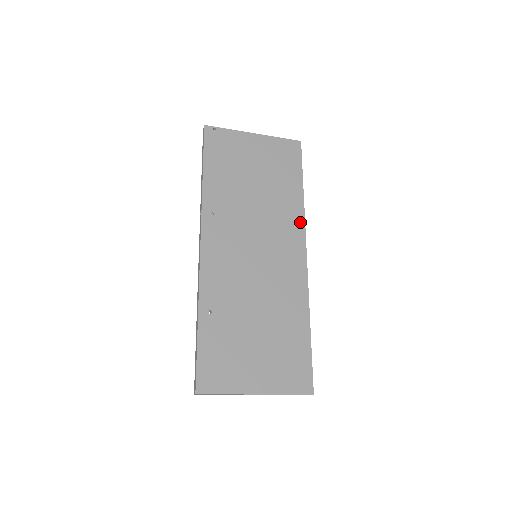
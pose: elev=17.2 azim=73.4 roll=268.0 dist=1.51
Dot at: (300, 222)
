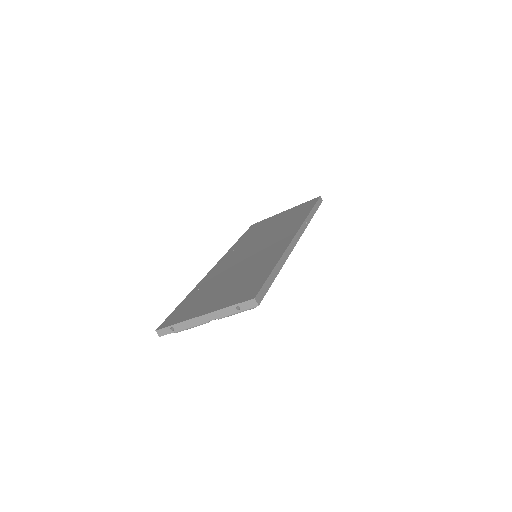
Dot at: (299, 224)
